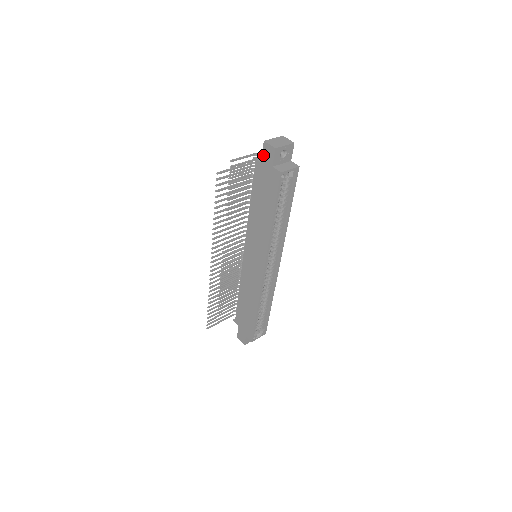
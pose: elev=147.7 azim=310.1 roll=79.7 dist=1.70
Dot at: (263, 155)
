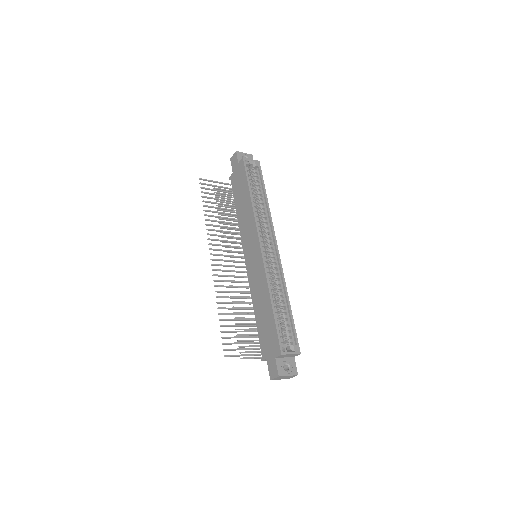
Dot at: (232, 166)
